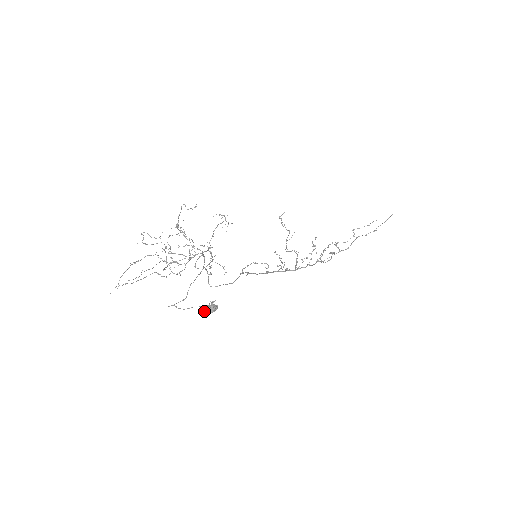
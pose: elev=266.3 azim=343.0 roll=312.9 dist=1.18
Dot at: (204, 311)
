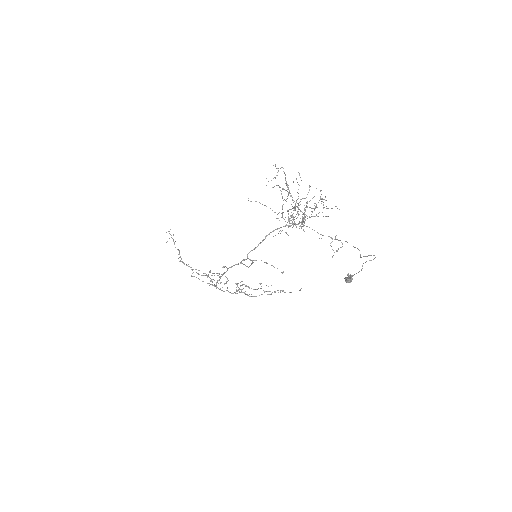
Dot at: occluded
